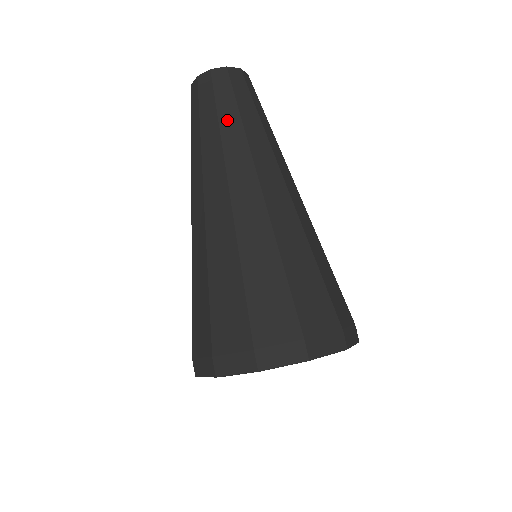
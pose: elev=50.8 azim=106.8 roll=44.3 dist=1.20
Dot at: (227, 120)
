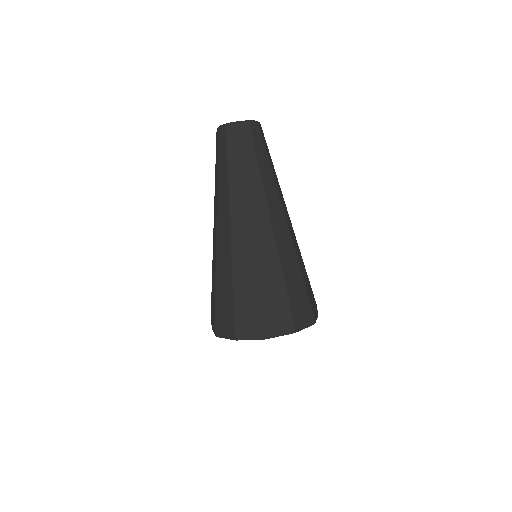
Dot at: (249, 166)
